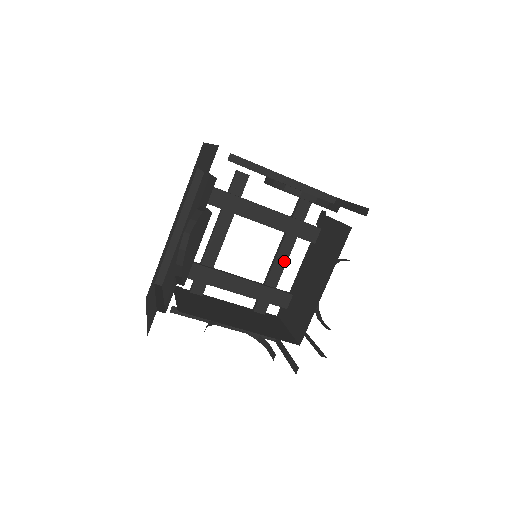
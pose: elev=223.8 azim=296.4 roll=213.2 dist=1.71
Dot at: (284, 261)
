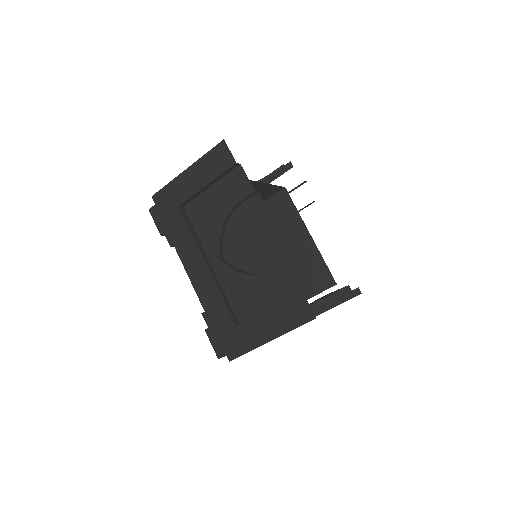
Dot at: occluded
